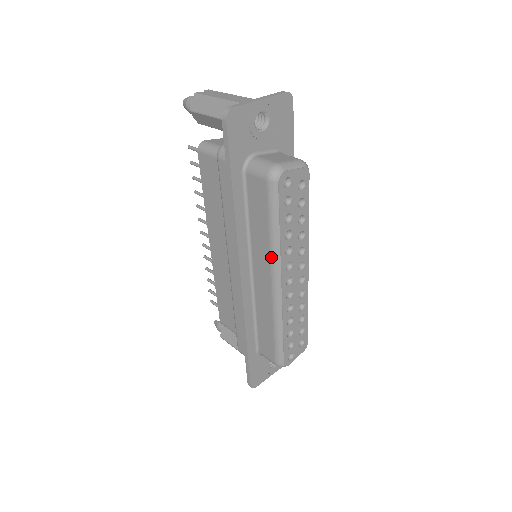
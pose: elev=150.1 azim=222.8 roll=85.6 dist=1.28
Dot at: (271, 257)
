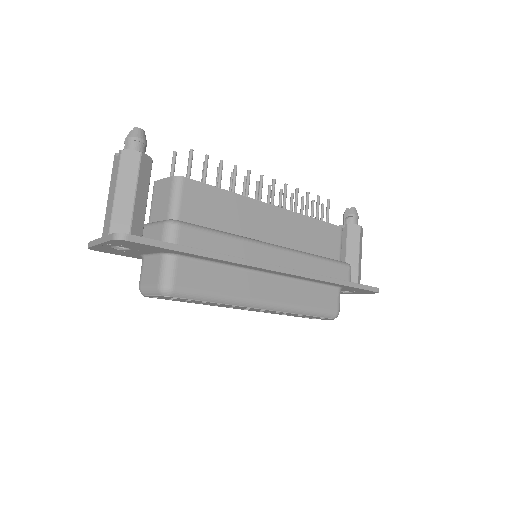
Dot at: occluded
